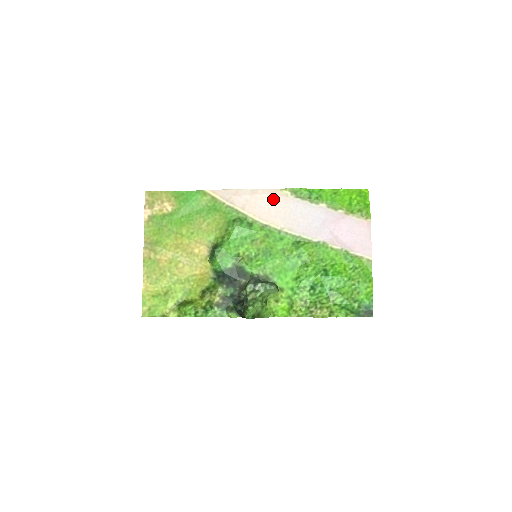
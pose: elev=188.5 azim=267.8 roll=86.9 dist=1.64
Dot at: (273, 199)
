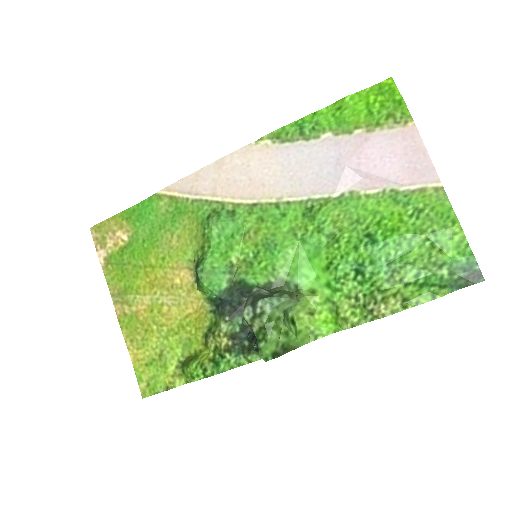
Dot at: (249, 161)
